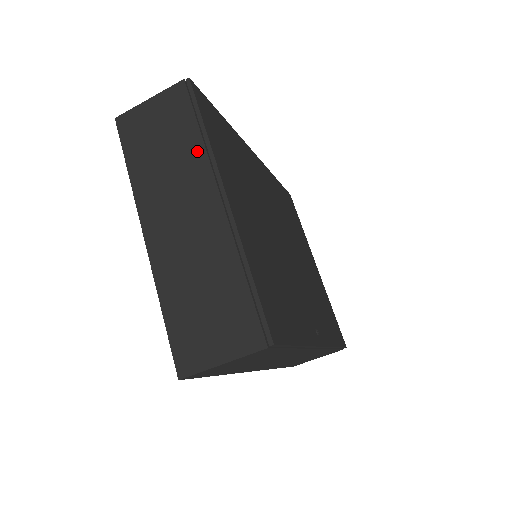
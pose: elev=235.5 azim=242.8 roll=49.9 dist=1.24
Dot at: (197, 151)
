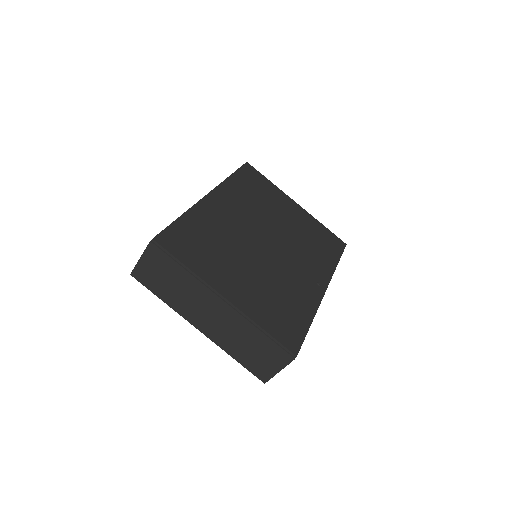
Dot at: (191, 280)
